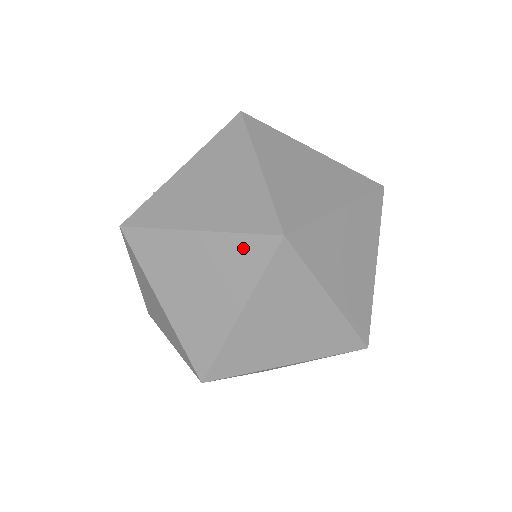
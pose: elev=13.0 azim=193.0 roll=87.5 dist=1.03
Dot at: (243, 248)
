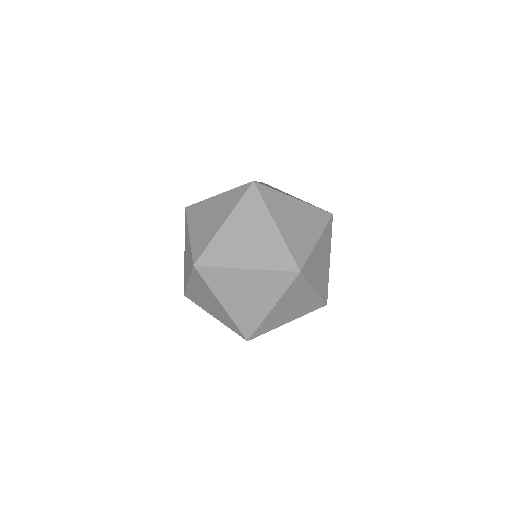
Dot at: occluded
